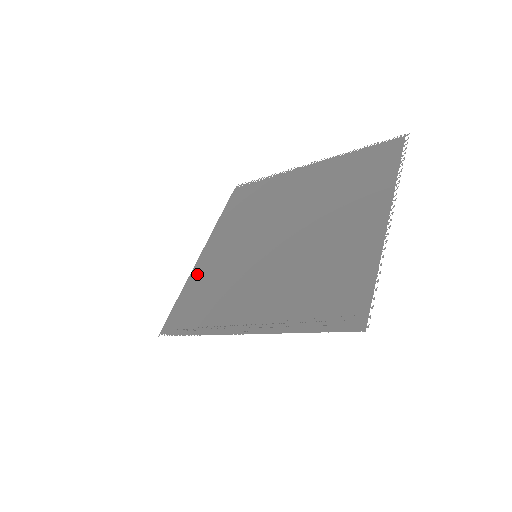
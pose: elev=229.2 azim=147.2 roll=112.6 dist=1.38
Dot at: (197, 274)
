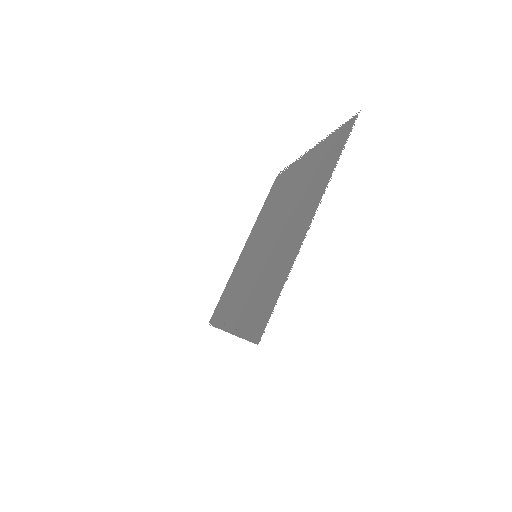
Dot at: (234, 270)
